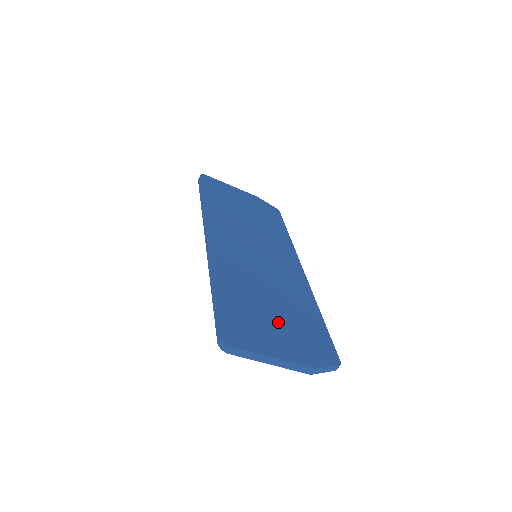
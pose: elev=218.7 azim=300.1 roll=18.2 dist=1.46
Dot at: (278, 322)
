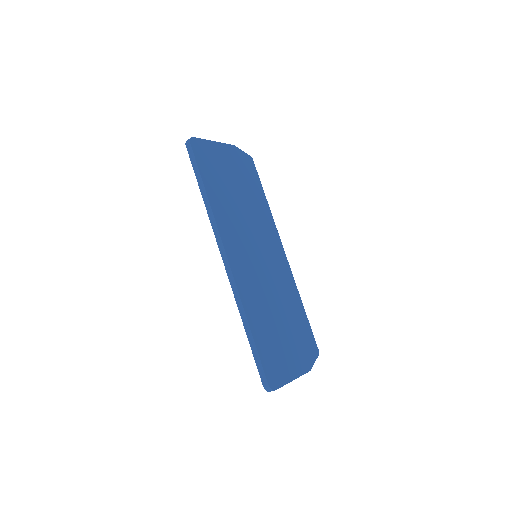
Dot at: (287, 339)
